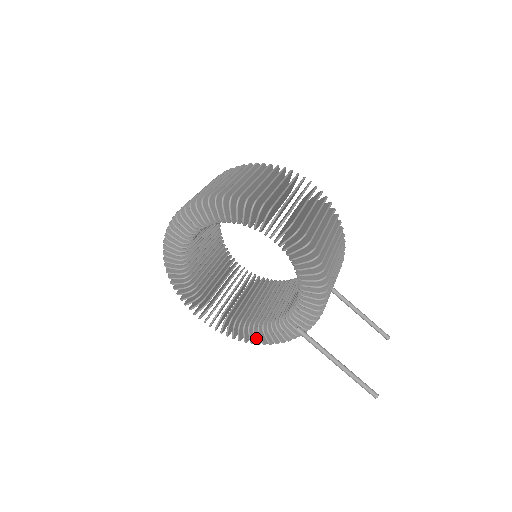
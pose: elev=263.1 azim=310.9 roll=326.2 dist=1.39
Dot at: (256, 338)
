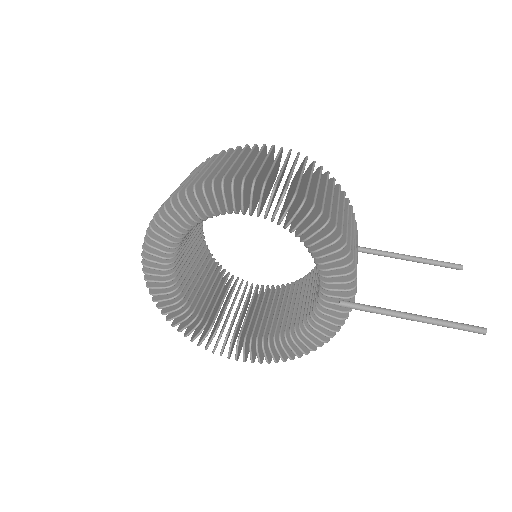
Dot at: (306, 344)
